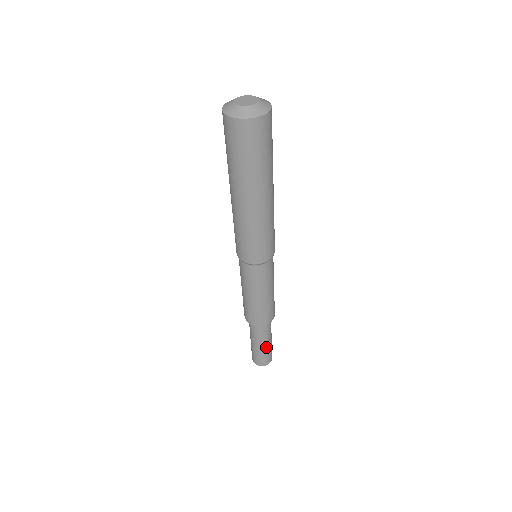
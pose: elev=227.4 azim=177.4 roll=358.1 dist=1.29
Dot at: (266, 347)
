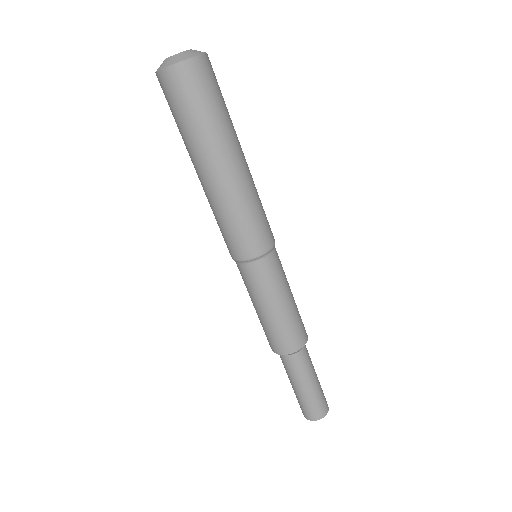
Dot at: (315, 386)
